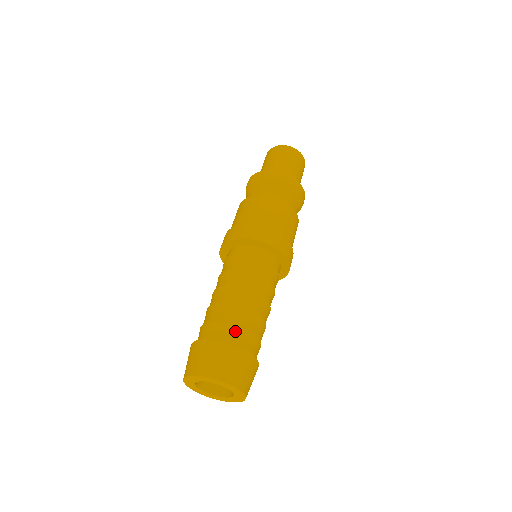
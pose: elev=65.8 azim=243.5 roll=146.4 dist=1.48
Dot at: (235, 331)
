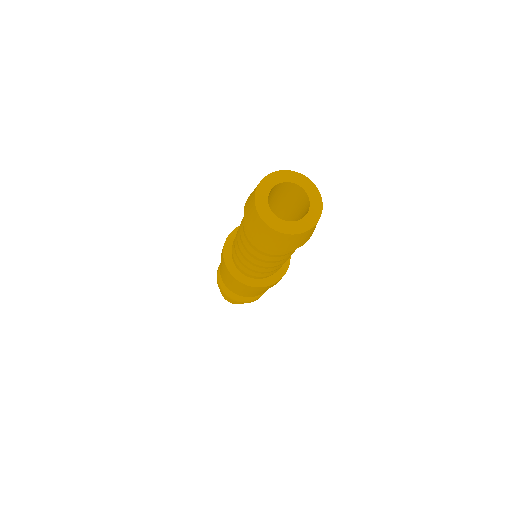
Dot at: occluded
